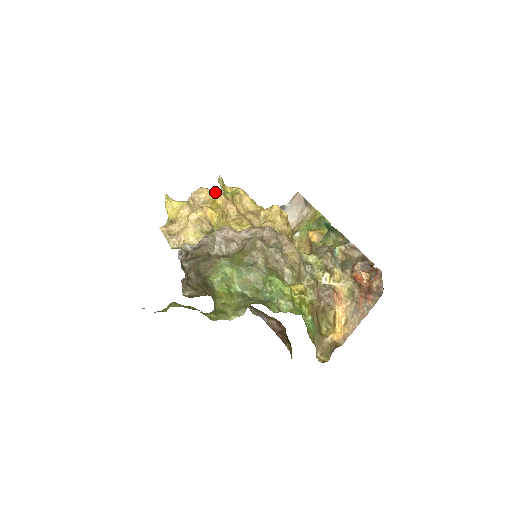
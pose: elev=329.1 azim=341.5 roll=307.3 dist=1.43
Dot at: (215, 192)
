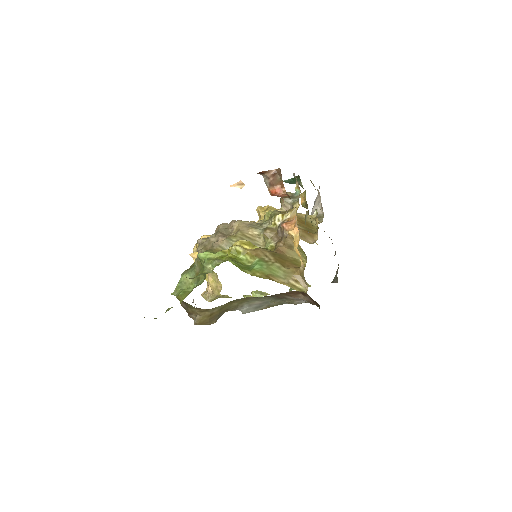
Dot at: occluded
